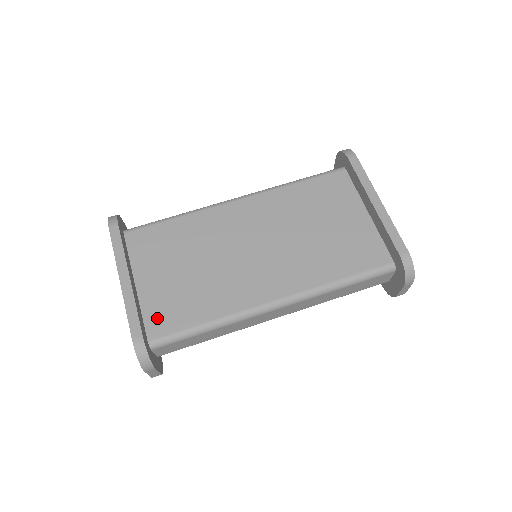
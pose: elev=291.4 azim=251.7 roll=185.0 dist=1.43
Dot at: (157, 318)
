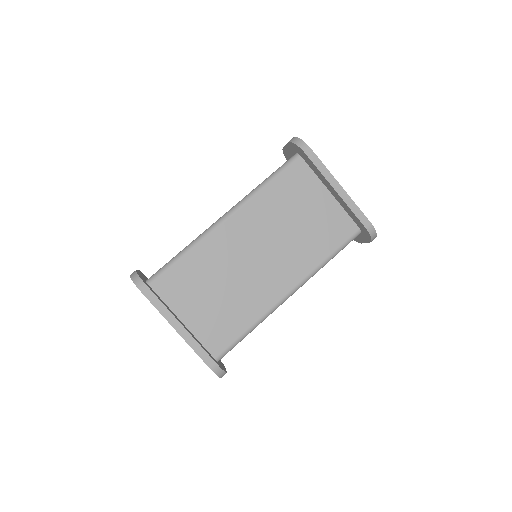
Dot at: (213, 340)
